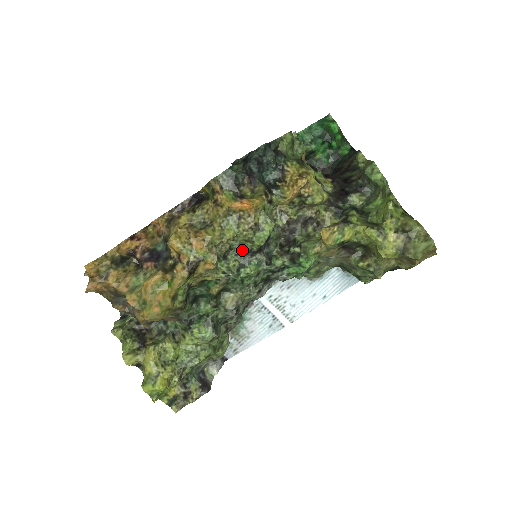
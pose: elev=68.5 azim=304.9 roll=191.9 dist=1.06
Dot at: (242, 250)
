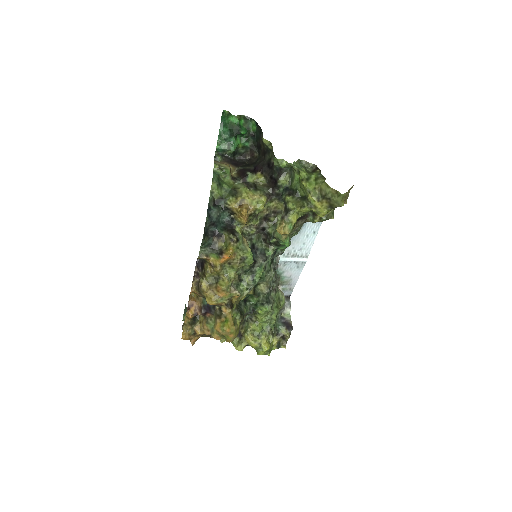
Dot at: (246, 270)
